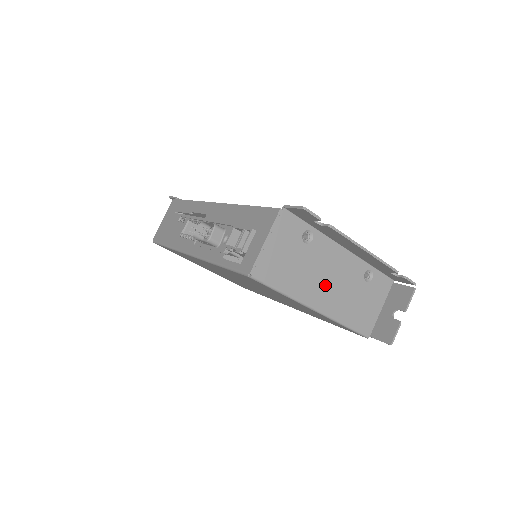
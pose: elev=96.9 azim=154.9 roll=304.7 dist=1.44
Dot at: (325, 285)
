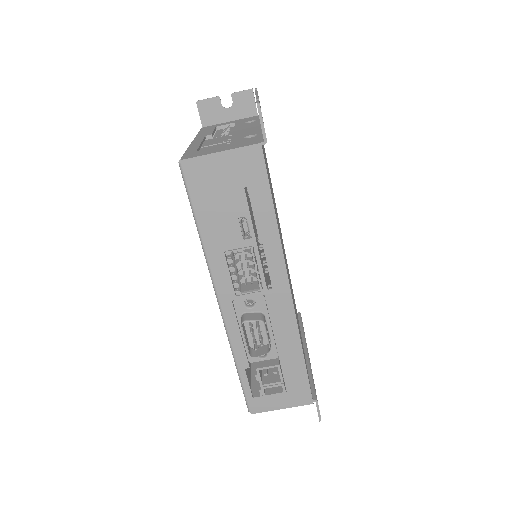
Dot at: occluded
